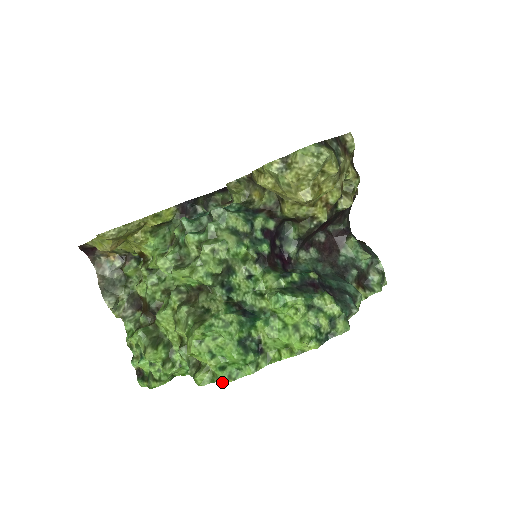
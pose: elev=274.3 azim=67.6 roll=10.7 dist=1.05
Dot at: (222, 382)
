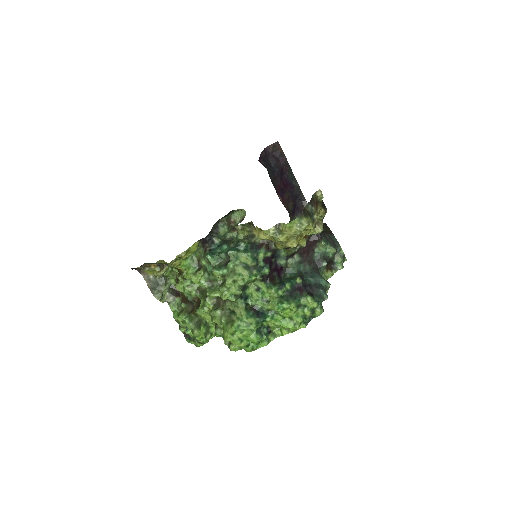
Dot at: occluded
